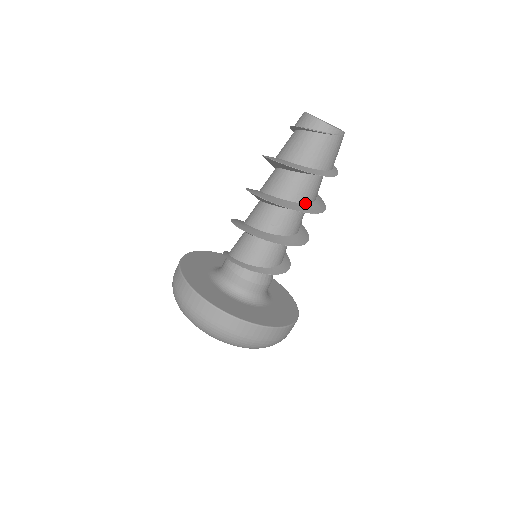
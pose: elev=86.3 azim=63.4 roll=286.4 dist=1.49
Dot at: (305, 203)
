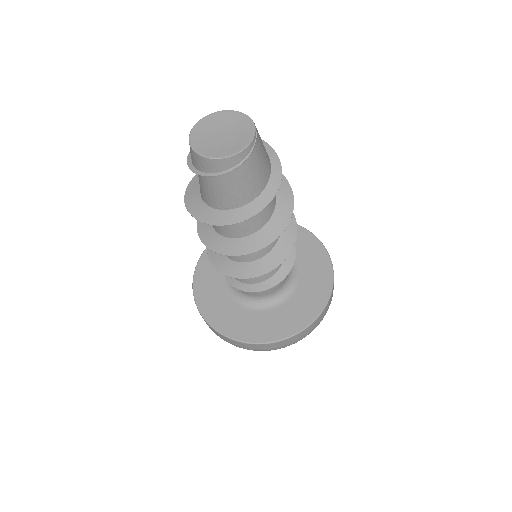
Dot at: (269, 219)
